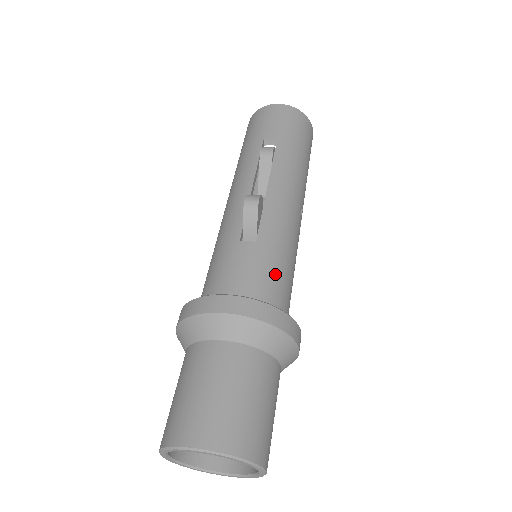
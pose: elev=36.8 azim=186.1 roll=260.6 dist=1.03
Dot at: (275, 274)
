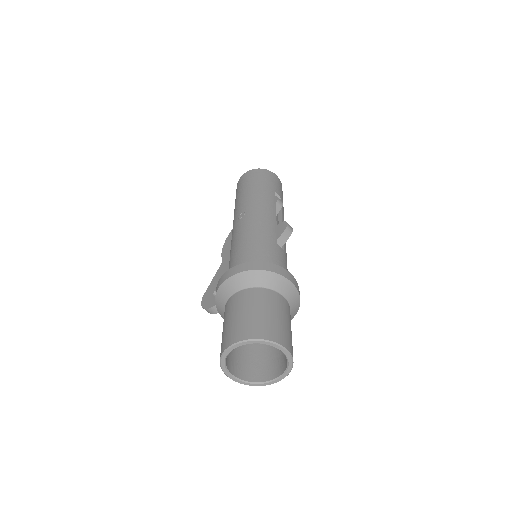
Dot at: occluded
